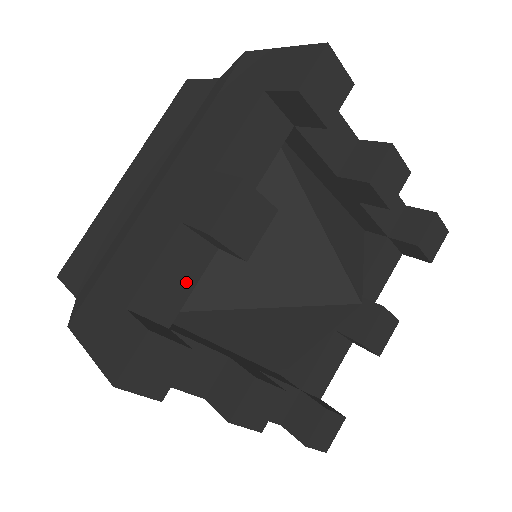
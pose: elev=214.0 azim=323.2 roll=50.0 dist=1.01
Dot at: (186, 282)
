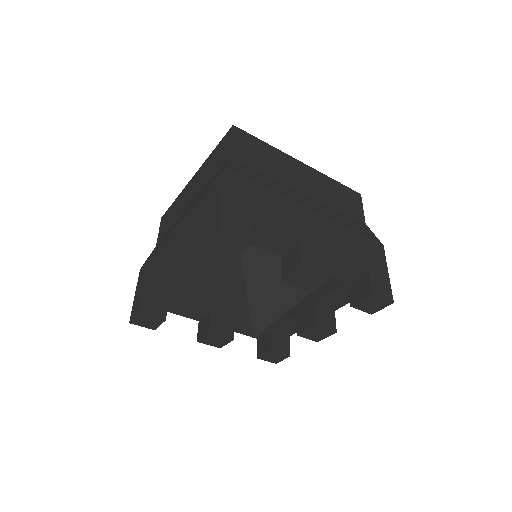
Dot at: occluded
